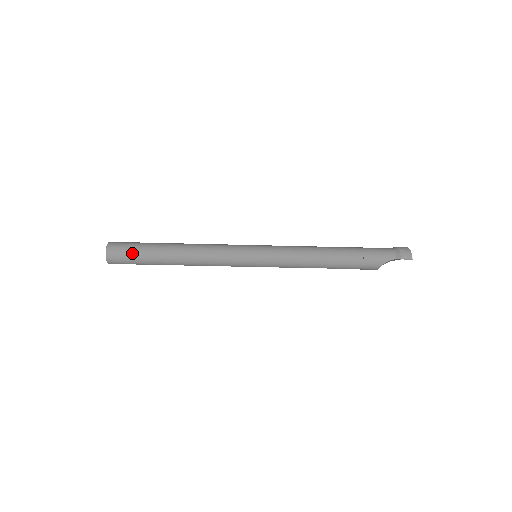
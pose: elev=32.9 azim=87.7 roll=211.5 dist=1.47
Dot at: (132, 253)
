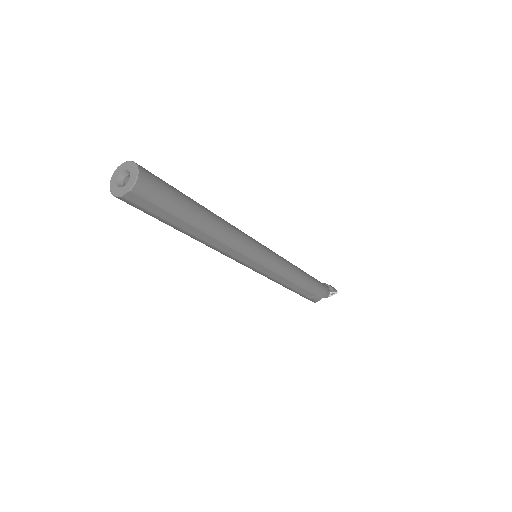
Dot at: (169, 187)
